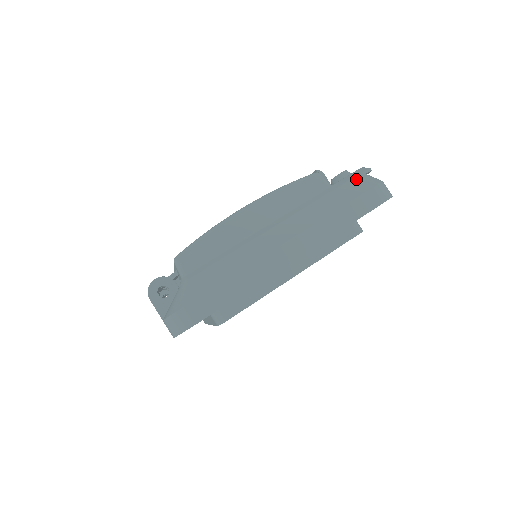
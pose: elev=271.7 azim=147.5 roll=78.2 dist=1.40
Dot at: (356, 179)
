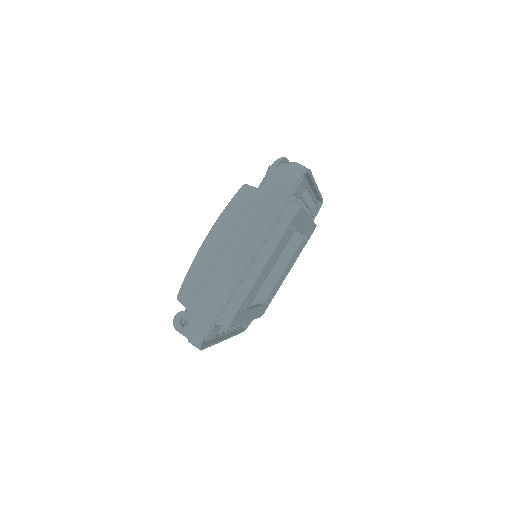
Dot at: (270, 175)
